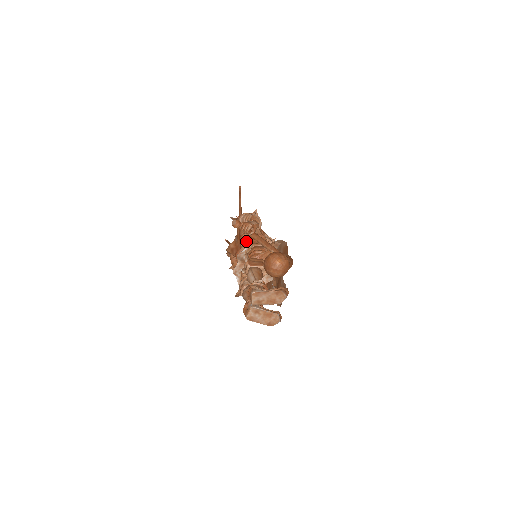
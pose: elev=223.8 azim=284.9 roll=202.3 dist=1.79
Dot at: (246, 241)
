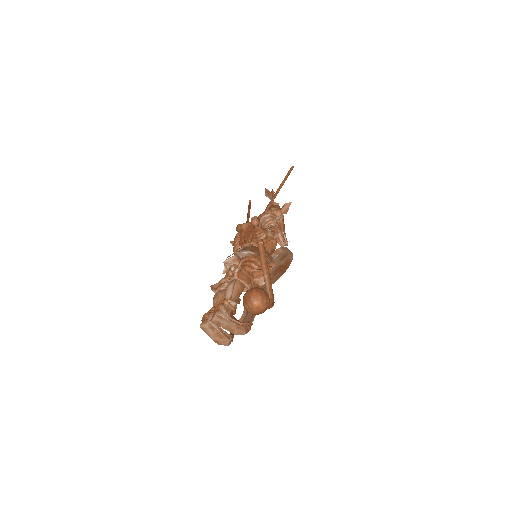
Dot at: occluded
